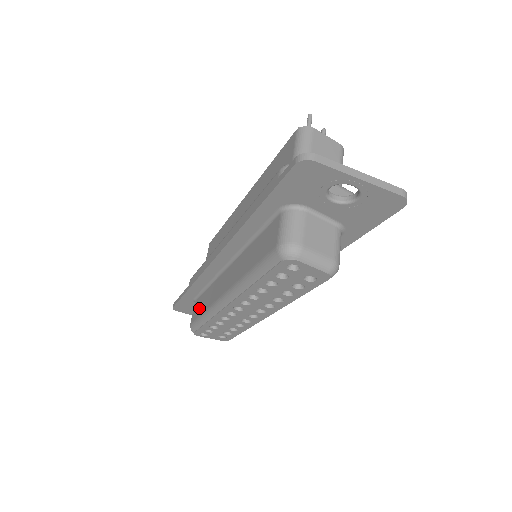
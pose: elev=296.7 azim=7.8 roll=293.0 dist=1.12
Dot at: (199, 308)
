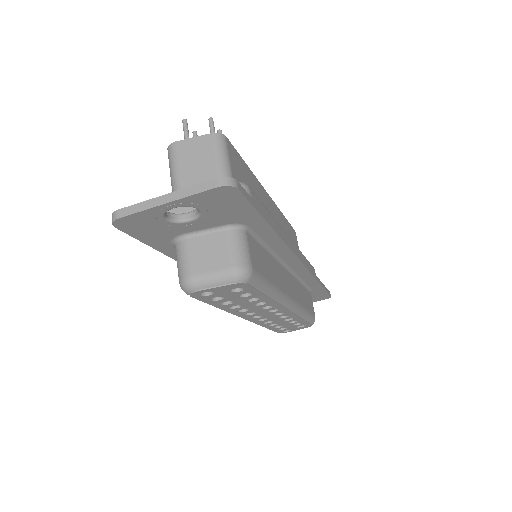
Dot at: occluded
